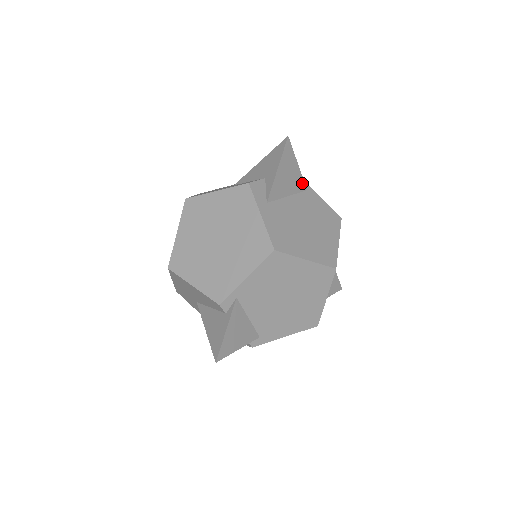
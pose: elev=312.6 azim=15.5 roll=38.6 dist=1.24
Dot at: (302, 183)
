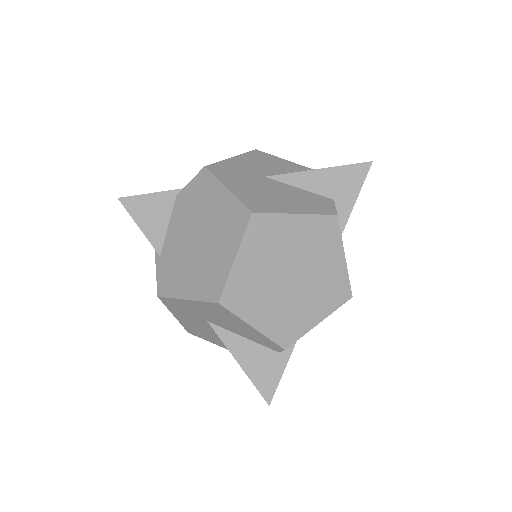
Dot at: occluded
